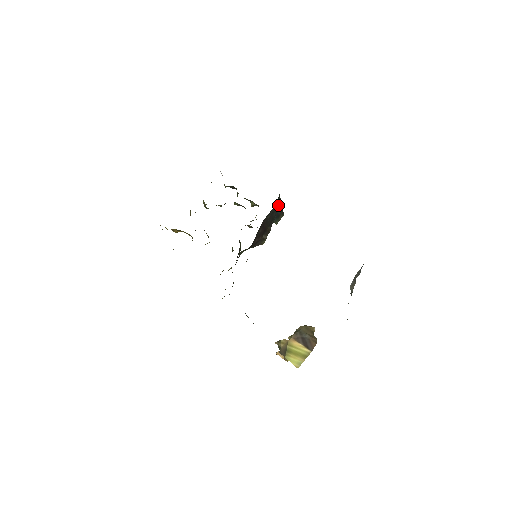
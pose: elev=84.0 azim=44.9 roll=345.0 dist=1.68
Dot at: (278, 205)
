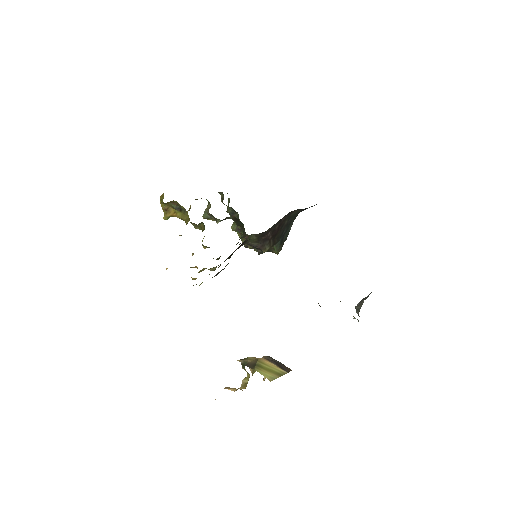
Dot at: (288, 229)
